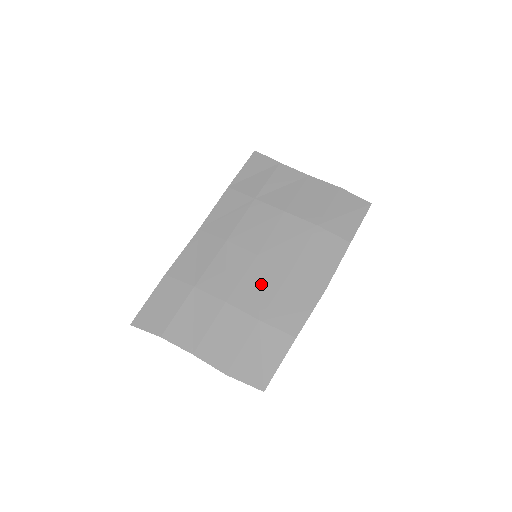
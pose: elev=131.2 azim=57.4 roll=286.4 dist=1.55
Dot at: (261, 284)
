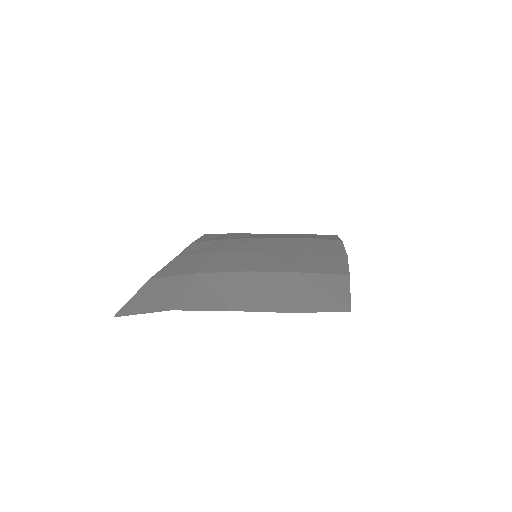
Dot at: (278, 259)
